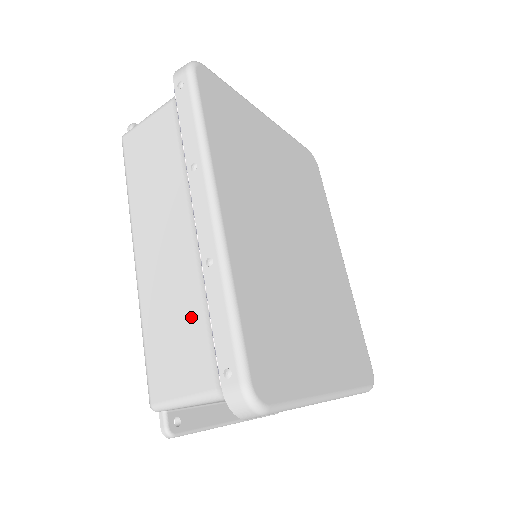
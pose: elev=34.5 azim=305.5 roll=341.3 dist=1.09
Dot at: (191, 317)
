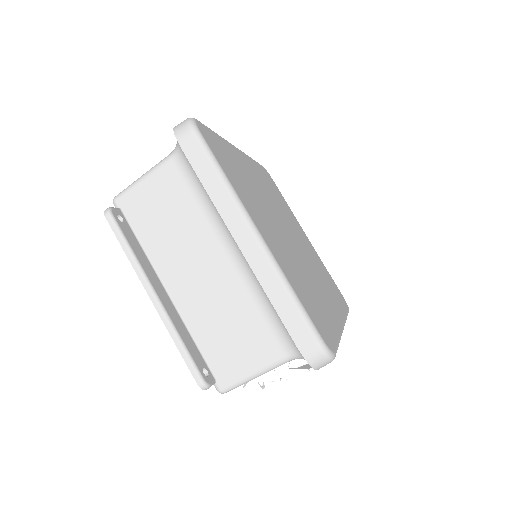
Dot at: occluded
